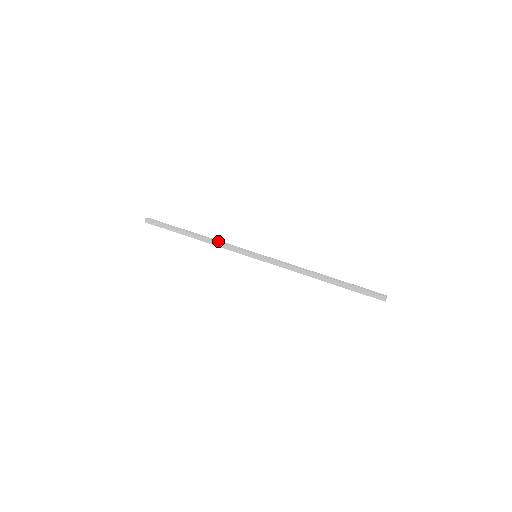
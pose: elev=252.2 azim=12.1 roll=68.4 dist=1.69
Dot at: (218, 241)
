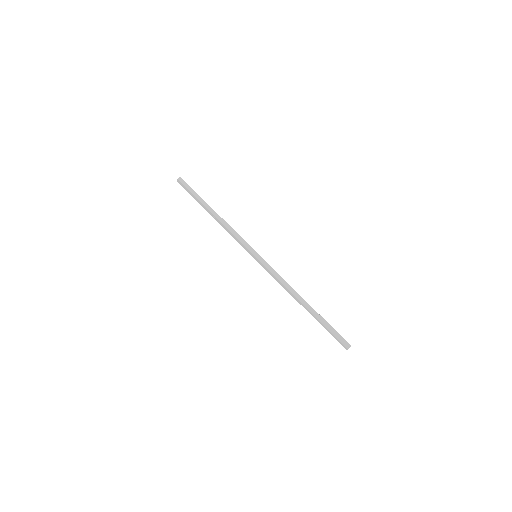
Dot at: (230, 228)
